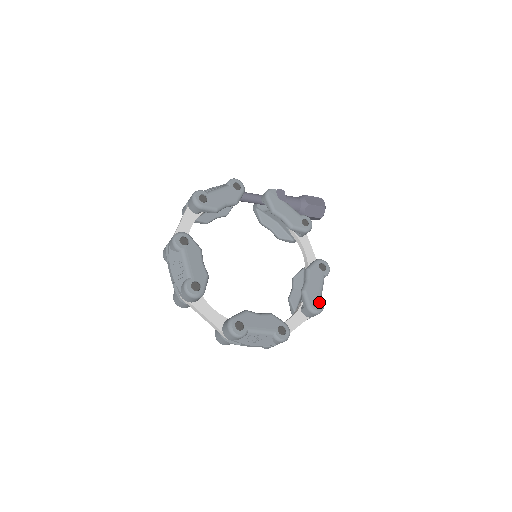
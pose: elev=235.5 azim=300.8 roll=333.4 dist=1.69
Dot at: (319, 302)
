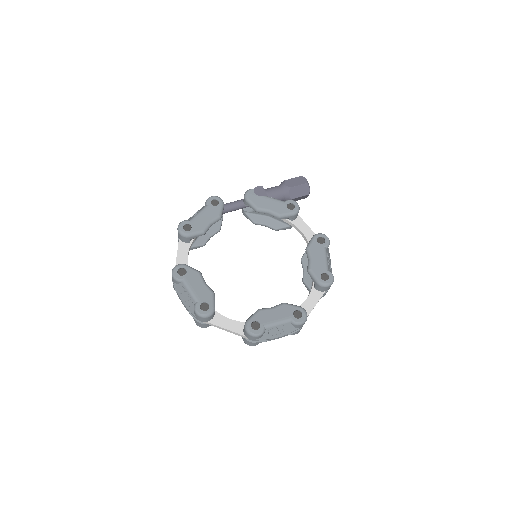
Dot at: (327, 274)
